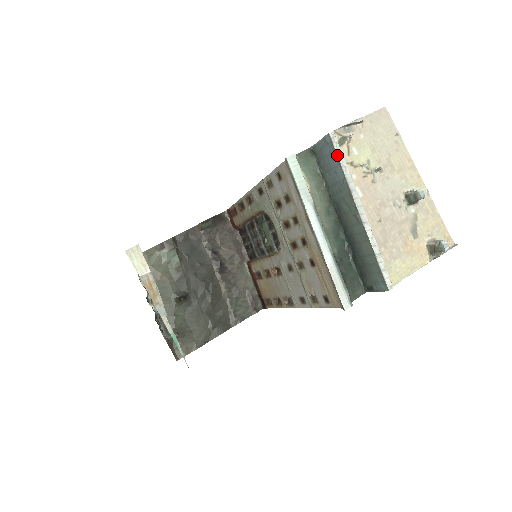
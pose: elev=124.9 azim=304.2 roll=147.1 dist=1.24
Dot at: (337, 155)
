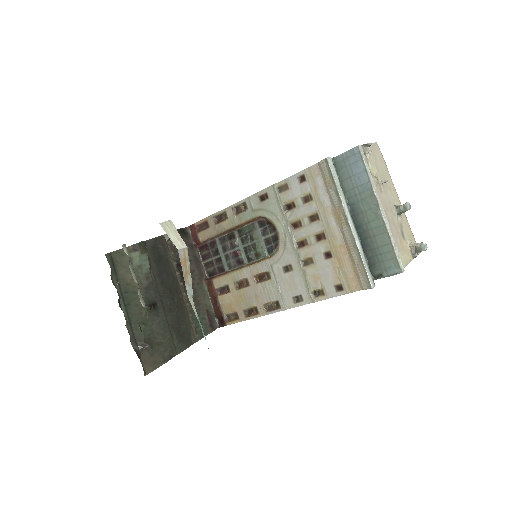
Dot at: (364, 163)
